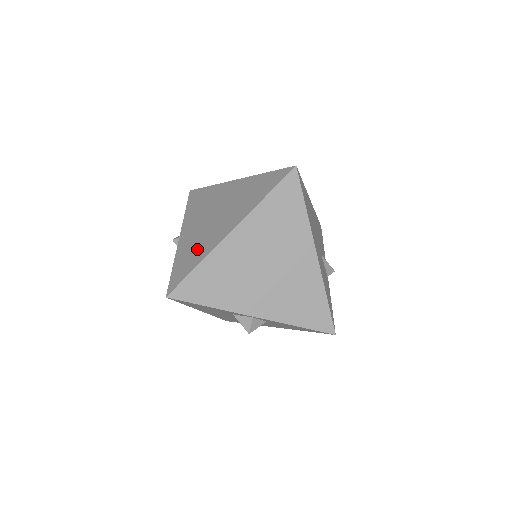
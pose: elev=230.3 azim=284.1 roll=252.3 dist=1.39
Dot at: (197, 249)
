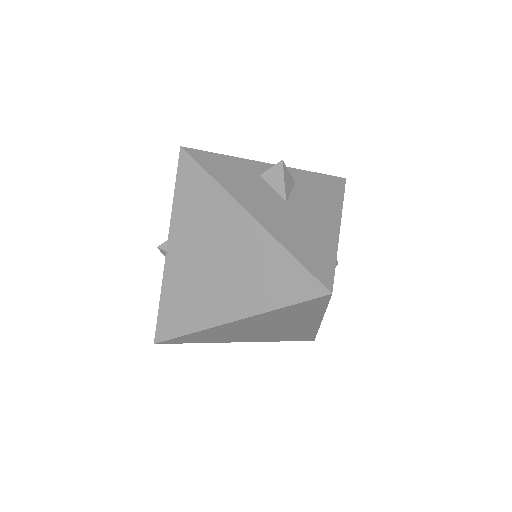
Dot at: (190, 305)
